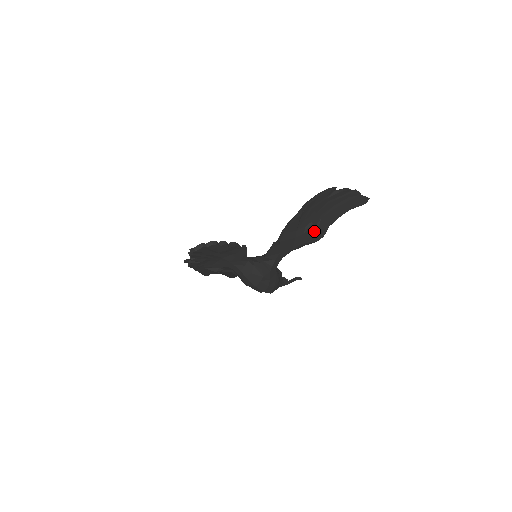
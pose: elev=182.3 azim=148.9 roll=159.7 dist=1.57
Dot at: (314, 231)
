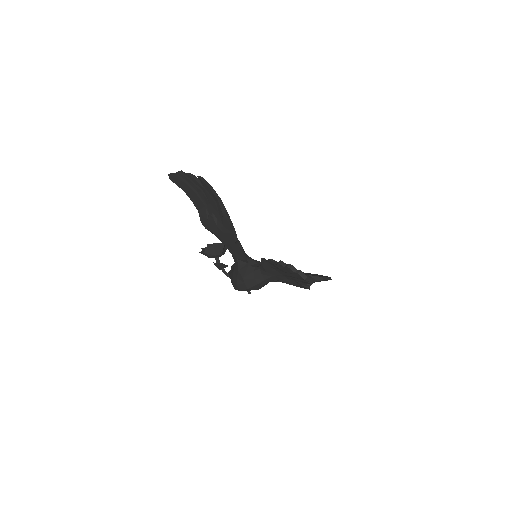
Dot at: occluded
